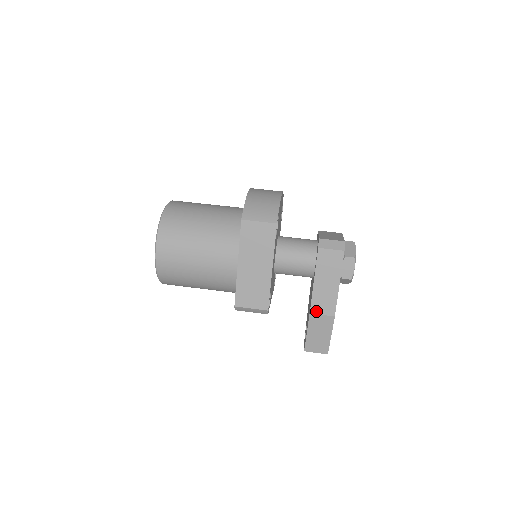
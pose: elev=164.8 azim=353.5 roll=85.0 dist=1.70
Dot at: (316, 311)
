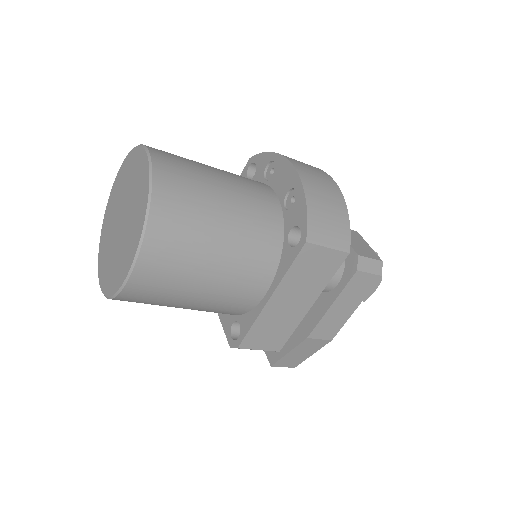
Dot at: (315, 336)
